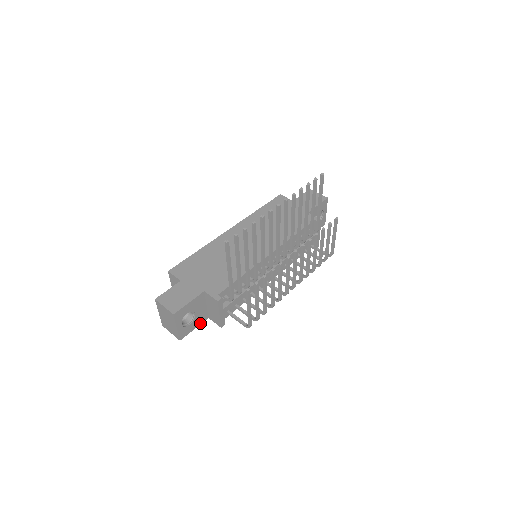
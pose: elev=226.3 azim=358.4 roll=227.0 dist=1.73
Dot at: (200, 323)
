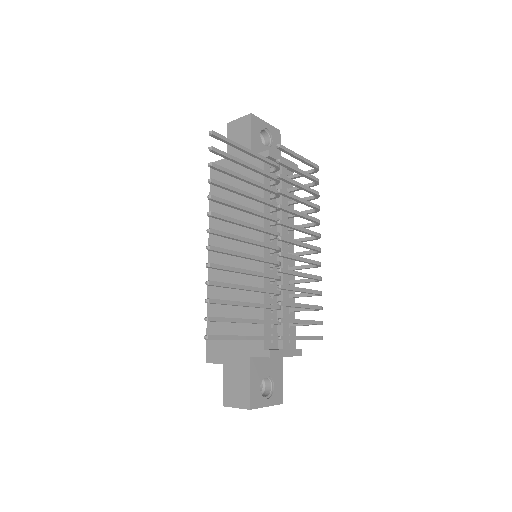
Dot at: (281, 369)
